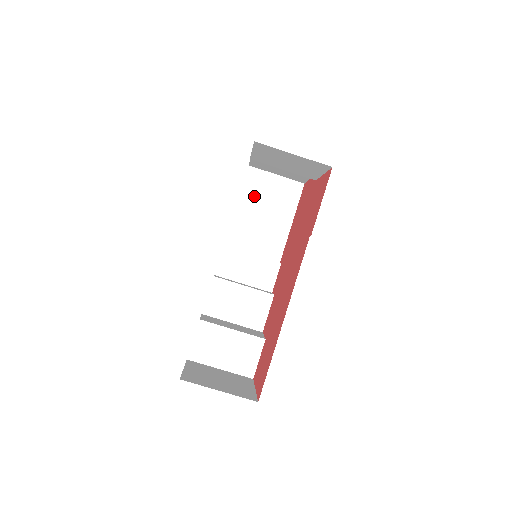
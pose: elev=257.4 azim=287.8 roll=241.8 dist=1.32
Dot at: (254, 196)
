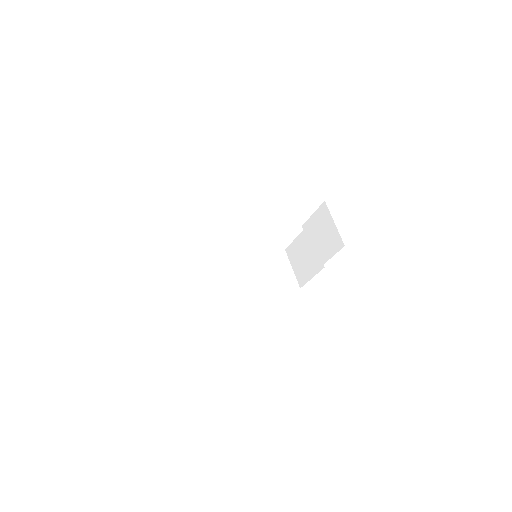
Dot at: (271, 262)
